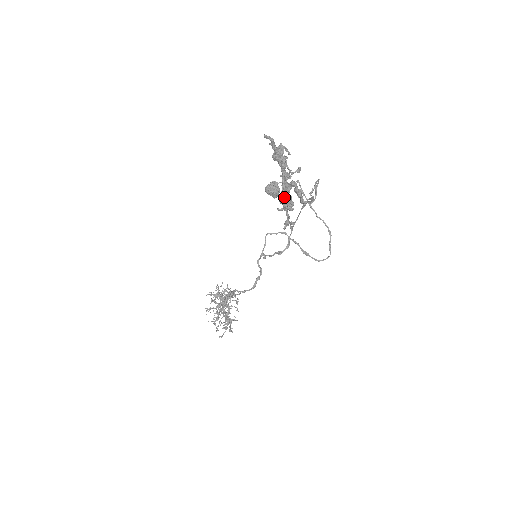
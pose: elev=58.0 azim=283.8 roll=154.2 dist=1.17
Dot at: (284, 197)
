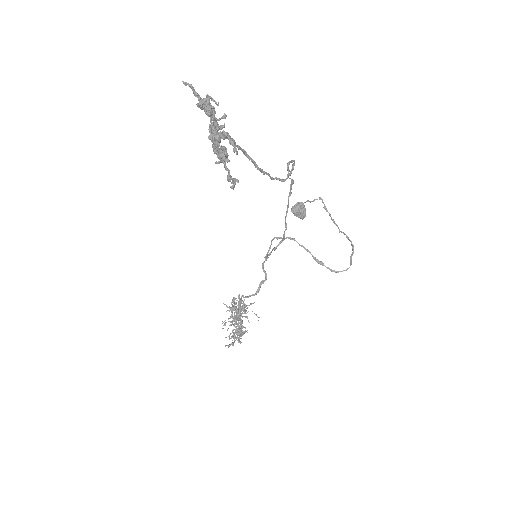
Dot at: (215, 146)
